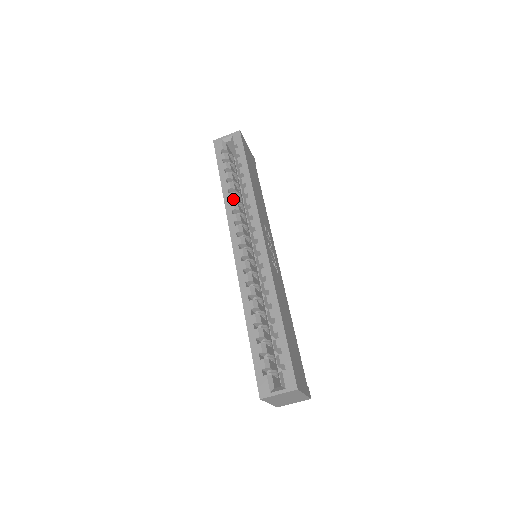
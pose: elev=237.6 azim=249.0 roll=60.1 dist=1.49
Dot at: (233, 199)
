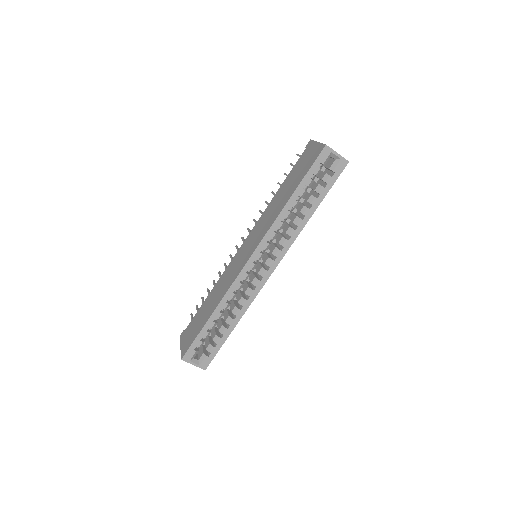
Dot at: (286, 218)
